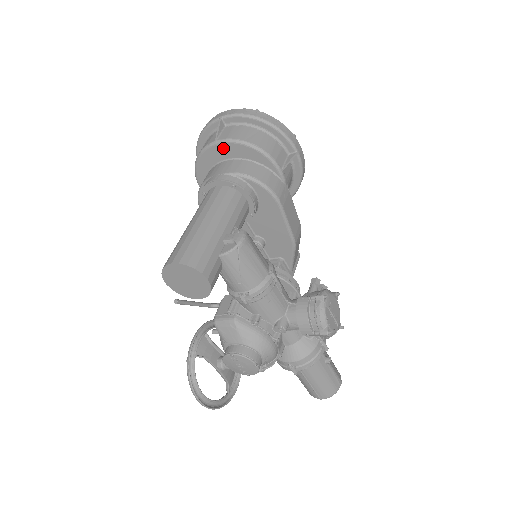
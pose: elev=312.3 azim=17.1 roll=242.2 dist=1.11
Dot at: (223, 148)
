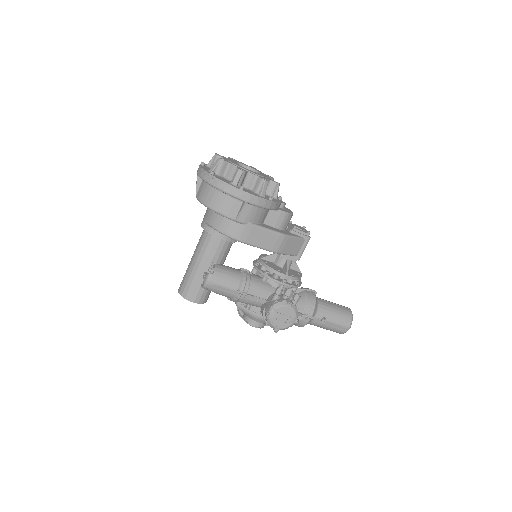
Dot at: occluded
